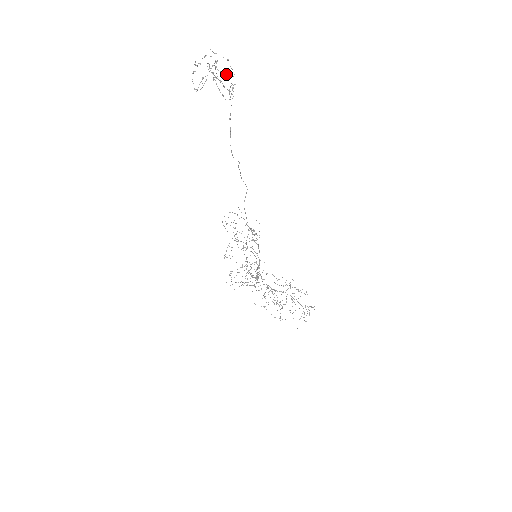
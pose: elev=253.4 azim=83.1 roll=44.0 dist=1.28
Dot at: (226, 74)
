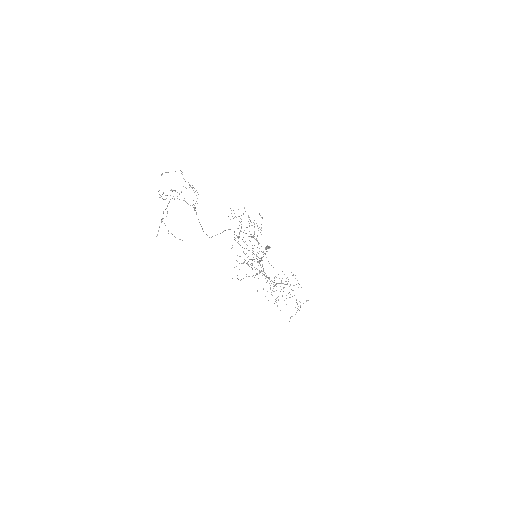
Dot at: (190, 185)
